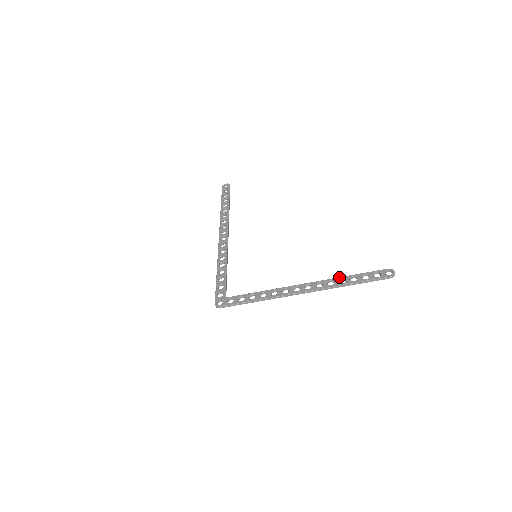
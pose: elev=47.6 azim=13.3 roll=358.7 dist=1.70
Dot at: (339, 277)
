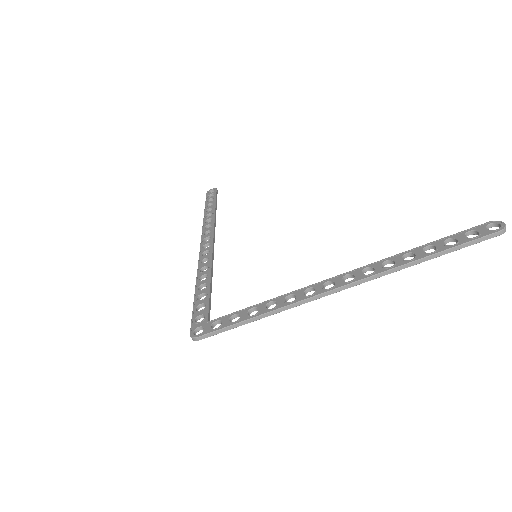
Dot at: occluded
